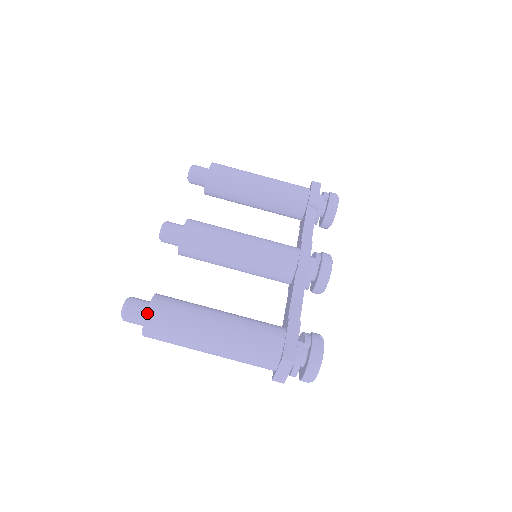
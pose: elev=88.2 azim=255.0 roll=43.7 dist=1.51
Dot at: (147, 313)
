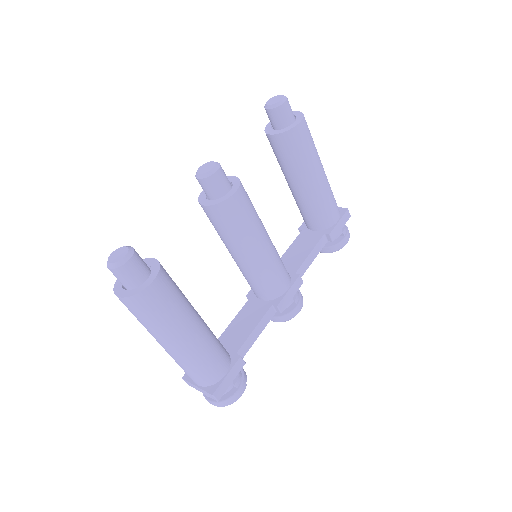
Dot at: (141, 292)
